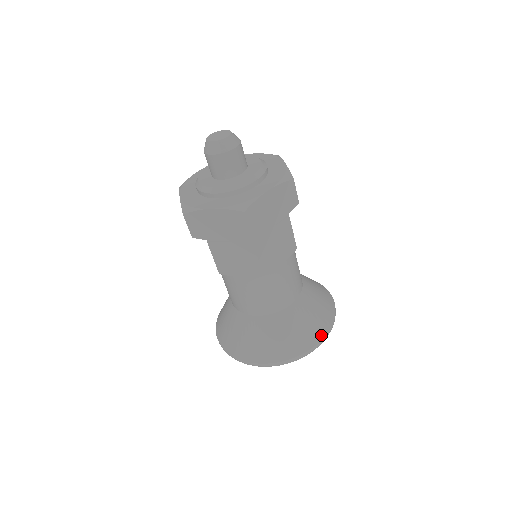
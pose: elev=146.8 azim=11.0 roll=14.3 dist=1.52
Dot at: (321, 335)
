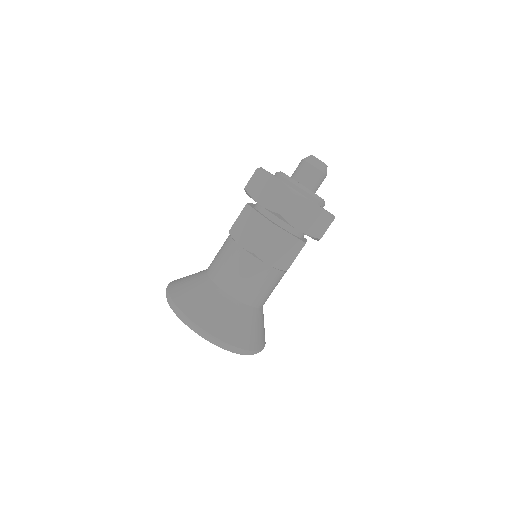
Dot at: (237, 343)
